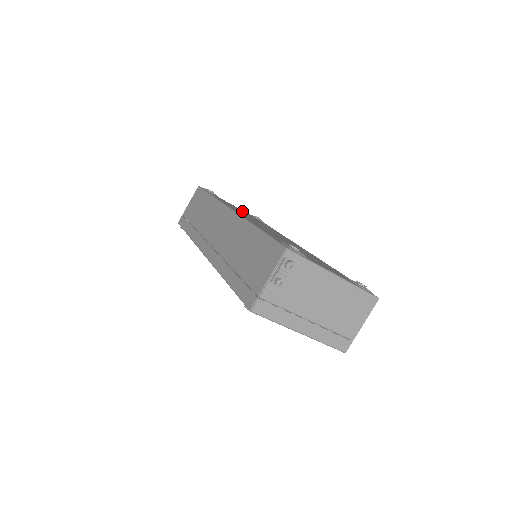
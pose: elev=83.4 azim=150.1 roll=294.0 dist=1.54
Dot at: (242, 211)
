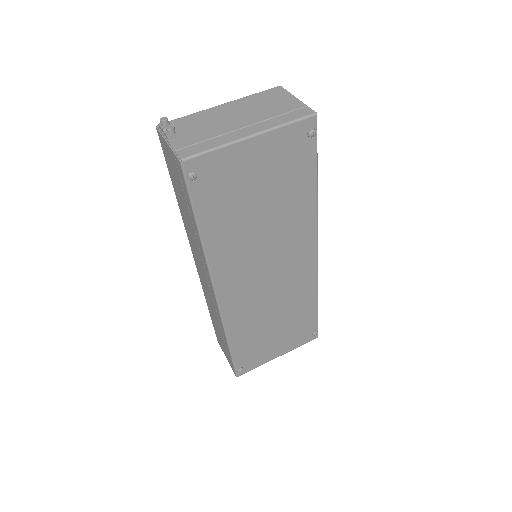
Dot at: occluded
